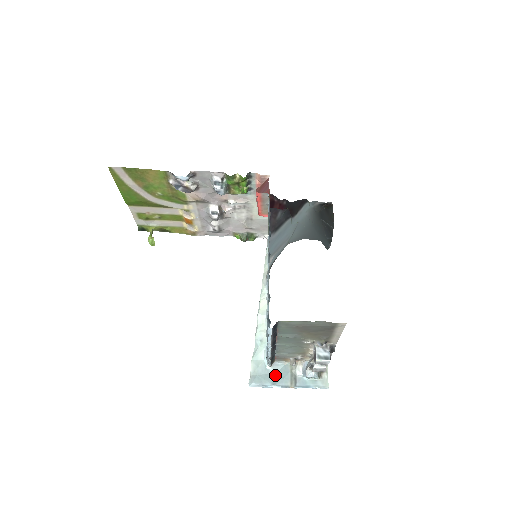
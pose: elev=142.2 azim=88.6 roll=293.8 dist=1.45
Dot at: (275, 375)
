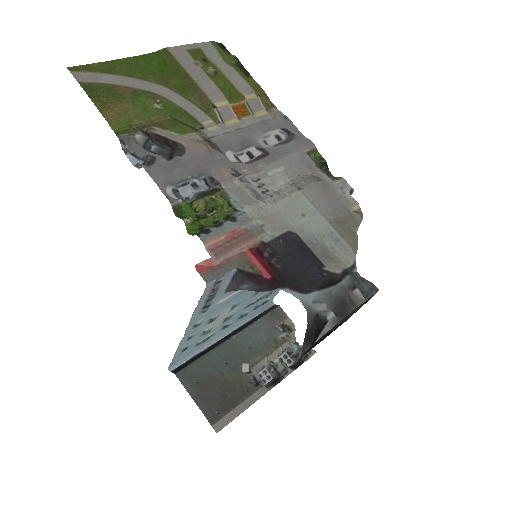
Dot at: occluded
